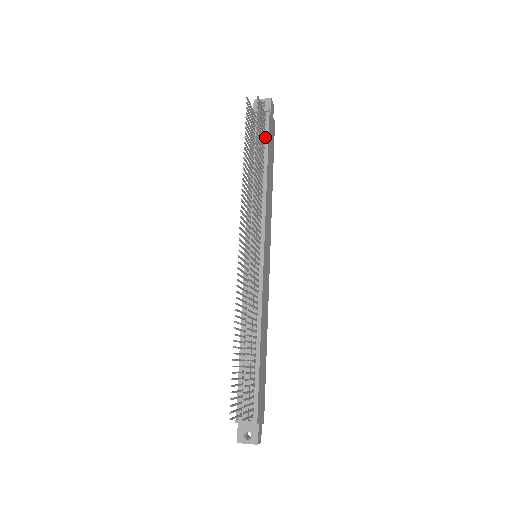
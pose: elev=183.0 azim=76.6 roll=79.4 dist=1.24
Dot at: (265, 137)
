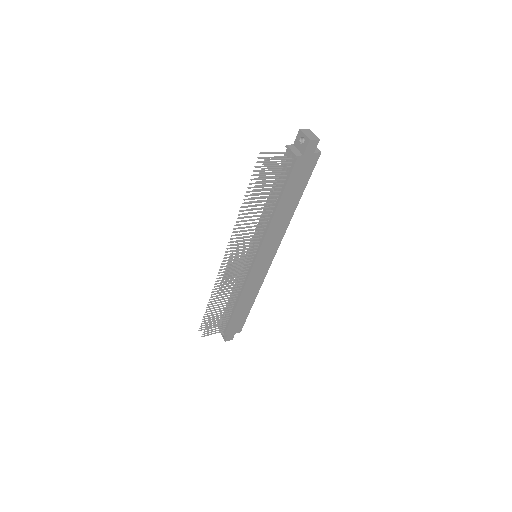
Dot at: (286, 179)
